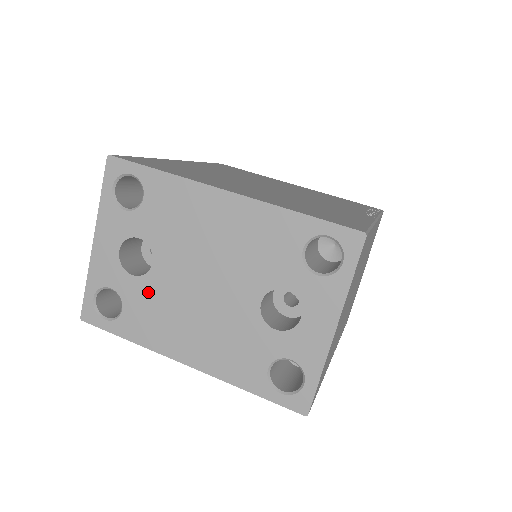
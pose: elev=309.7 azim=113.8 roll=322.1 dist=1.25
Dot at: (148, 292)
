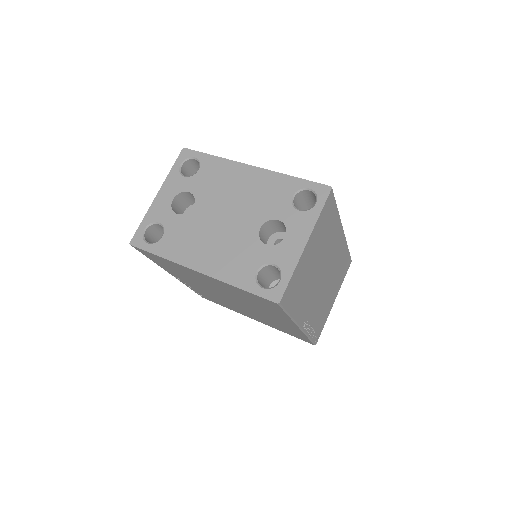
Dot at: (185, 224)
